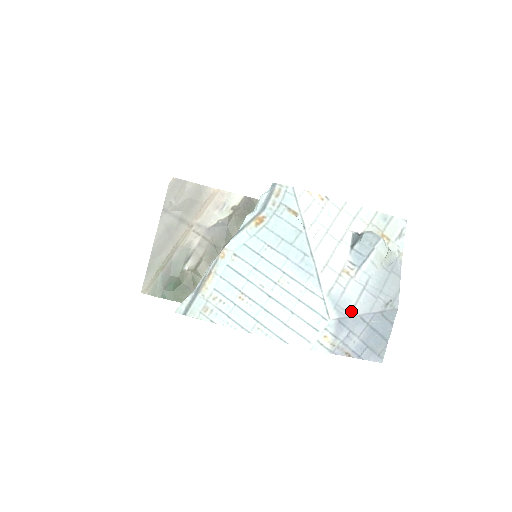
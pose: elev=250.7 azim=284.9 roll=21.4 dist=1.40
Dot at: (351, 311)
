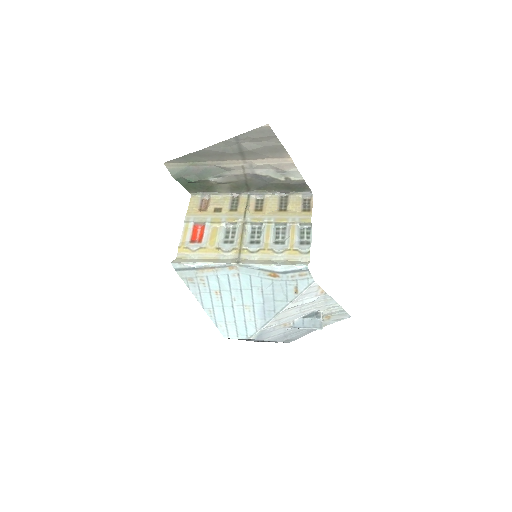
Dot at: (264, 339)
